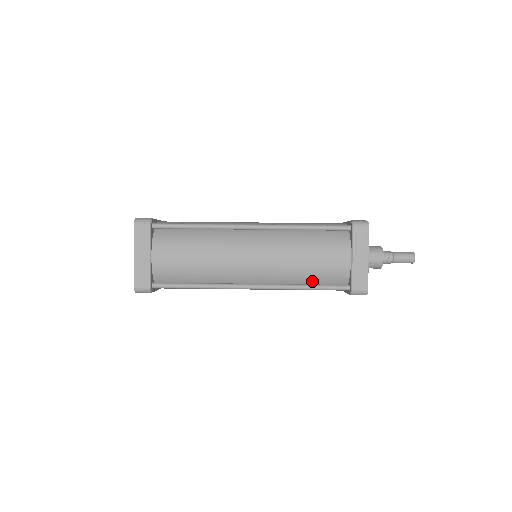
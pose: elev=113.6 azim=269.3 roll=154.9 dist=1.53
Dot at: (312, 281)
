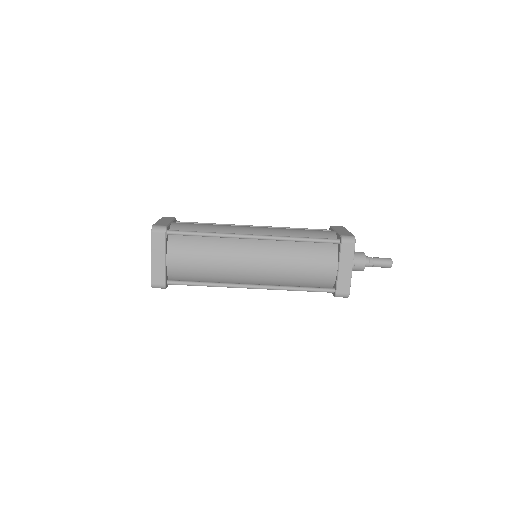
Dot at: (303, 283)
